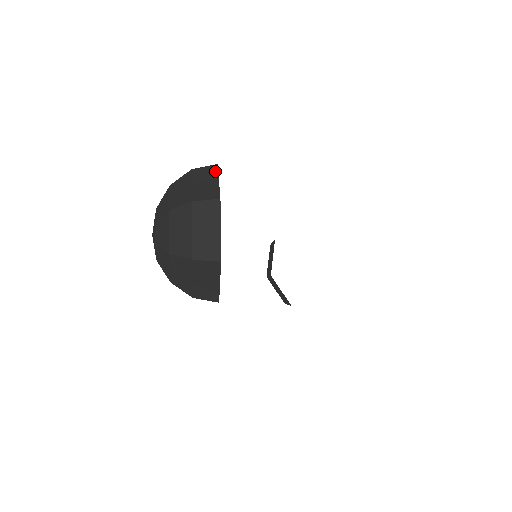
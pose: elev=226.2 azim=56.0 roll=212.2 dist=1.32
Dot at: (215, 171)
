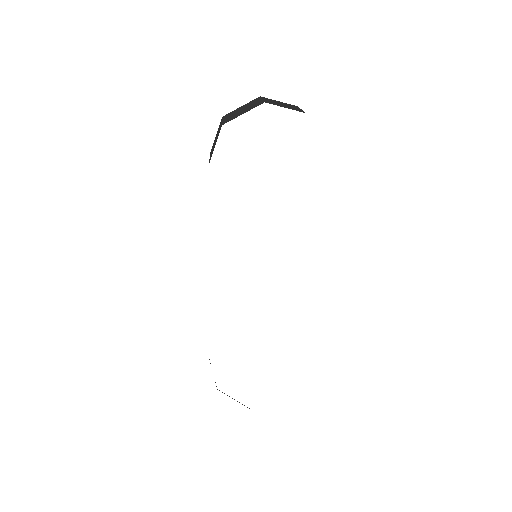
Dot at: occluded
